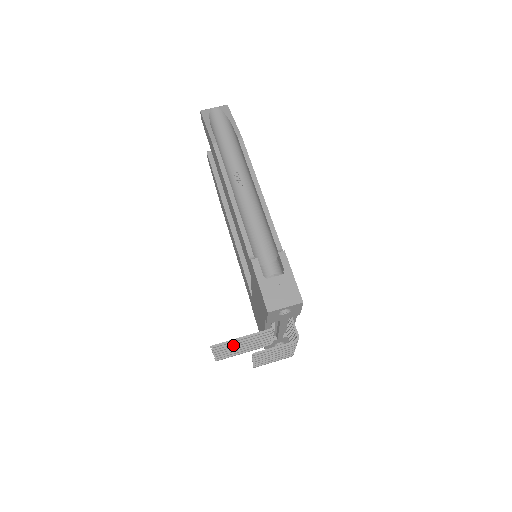
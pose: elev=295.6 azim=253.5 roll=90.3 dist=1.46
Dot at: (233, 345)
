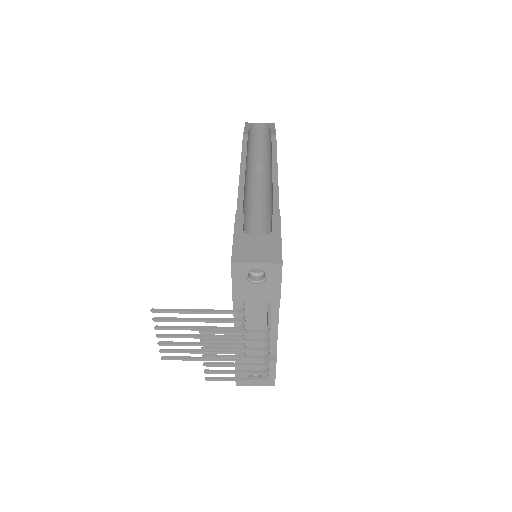
Dot at: (184, 326)
